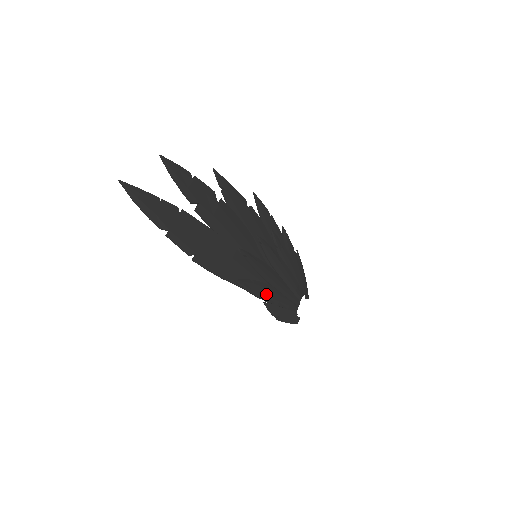
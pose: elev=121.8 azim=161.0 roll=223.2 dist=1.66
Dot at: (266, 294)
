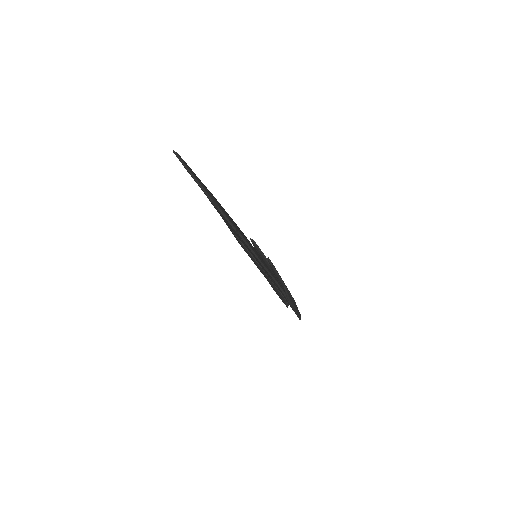
Dot at: occluded
